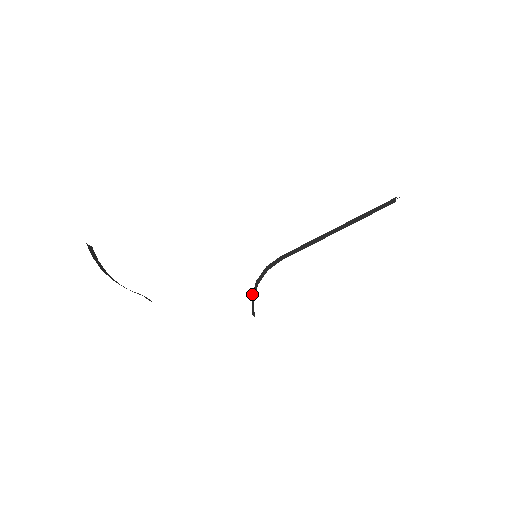
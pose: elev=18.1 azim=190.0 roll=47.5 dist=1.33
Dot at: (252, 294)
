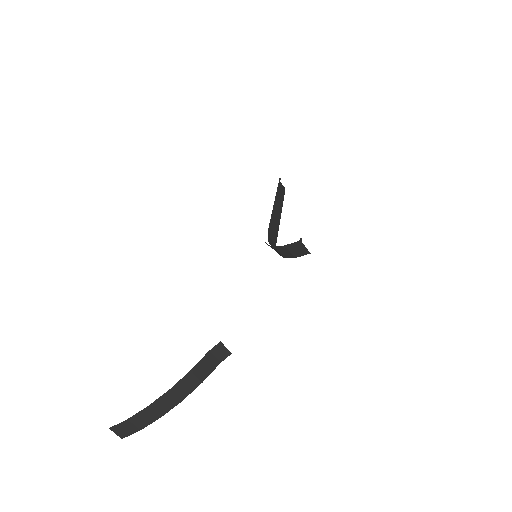
Dot at: (284, 248)
